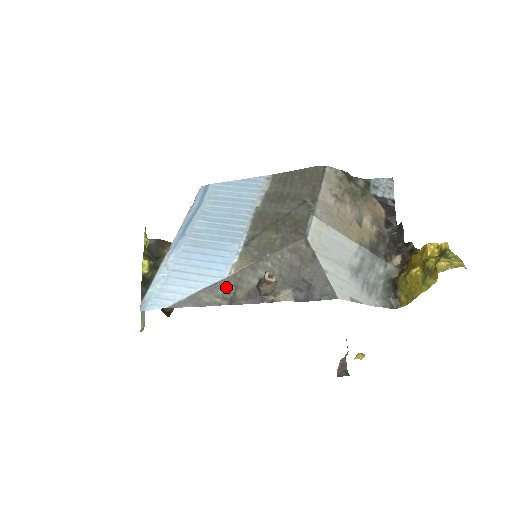
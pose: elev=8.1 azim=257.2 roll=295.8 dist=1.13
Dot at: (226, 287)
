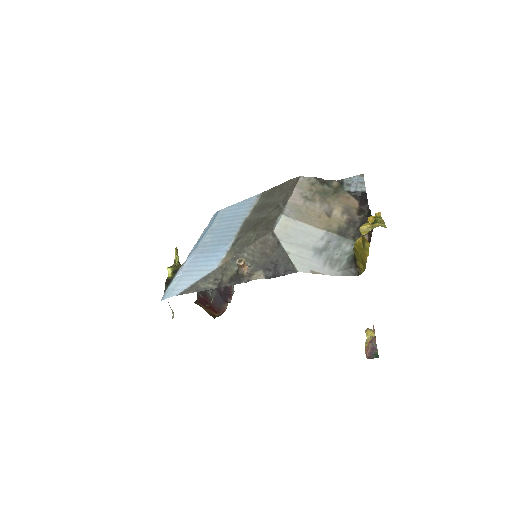
Dot at: (216, 276)
